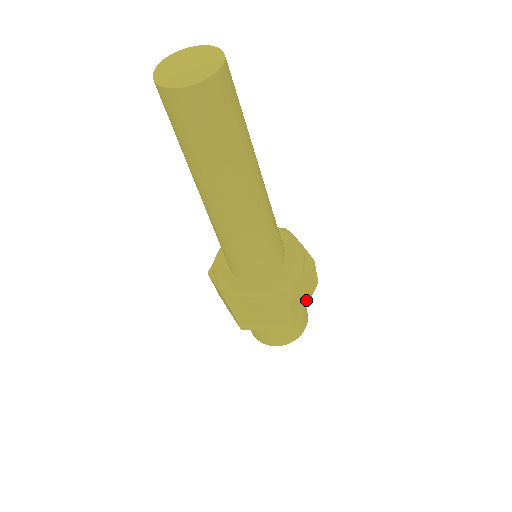
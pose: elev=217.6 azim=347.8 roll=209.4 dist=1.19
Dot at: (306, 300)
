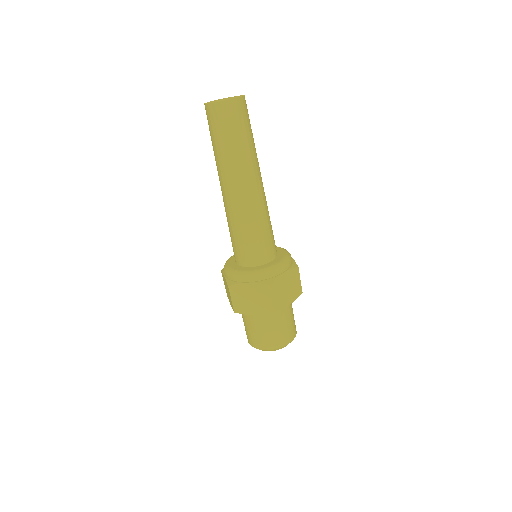
Dot at: occluded
